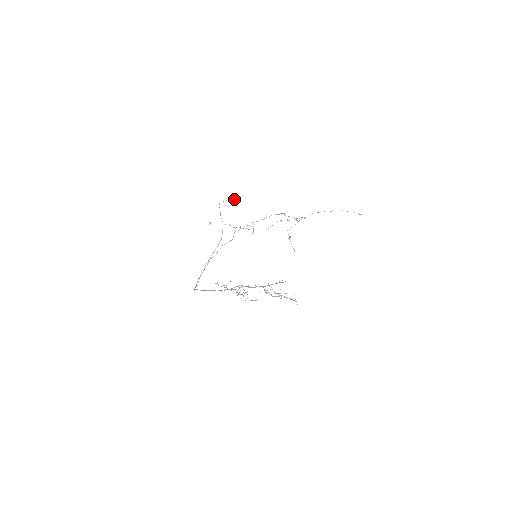
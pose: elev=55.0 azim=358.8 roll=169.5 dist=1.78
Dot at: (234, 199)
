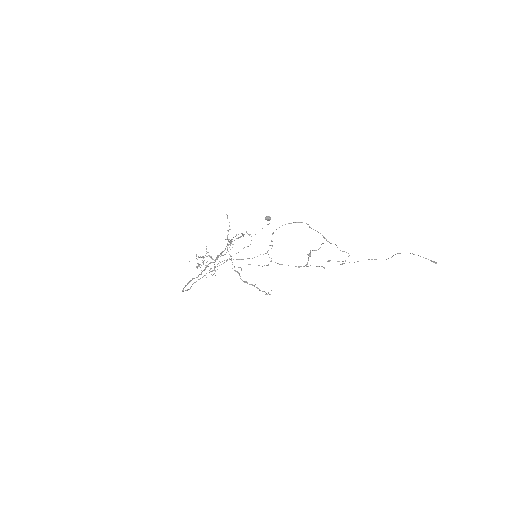
Dot at: (267, 217)
